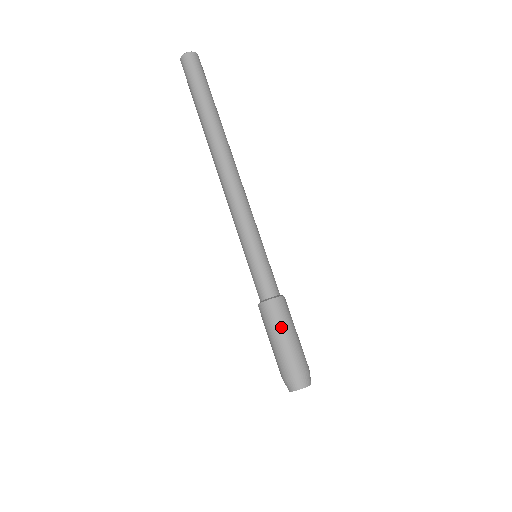
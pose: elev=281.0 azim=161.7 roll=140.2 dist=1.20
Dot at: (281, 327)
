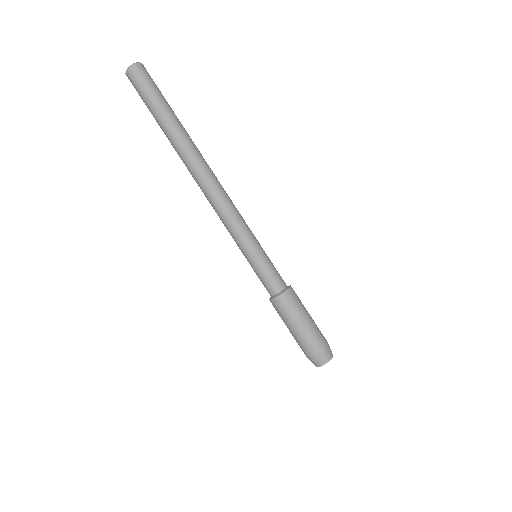
Dot at: (303, 310)
